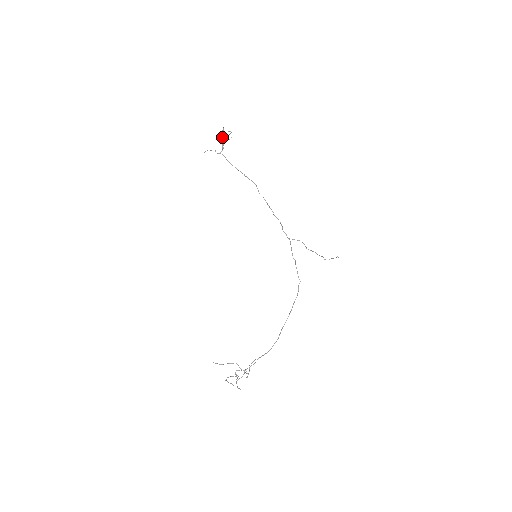
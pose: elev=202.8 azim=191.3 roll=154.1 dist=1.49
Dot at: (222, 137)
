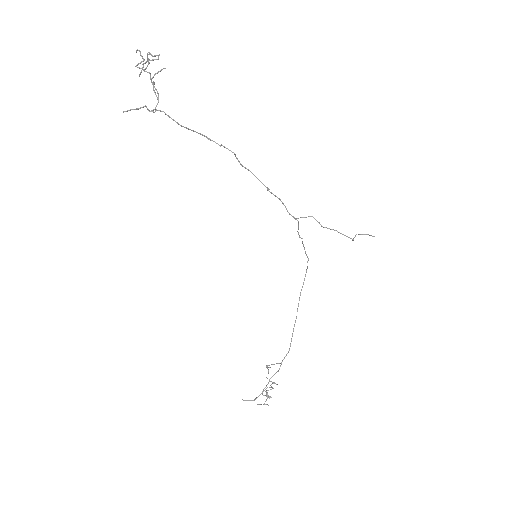
Dot at: occluded
